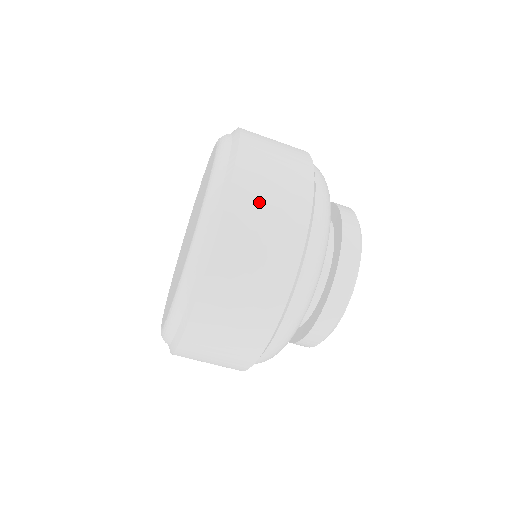
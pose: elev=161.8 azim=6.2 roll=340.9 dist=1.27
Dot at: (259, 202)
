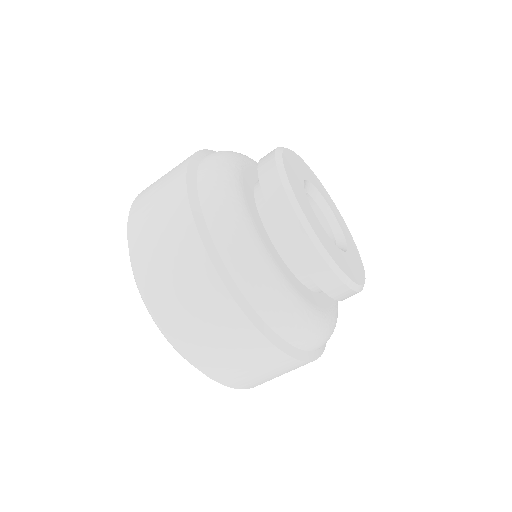
Dot at: (178, 304)
